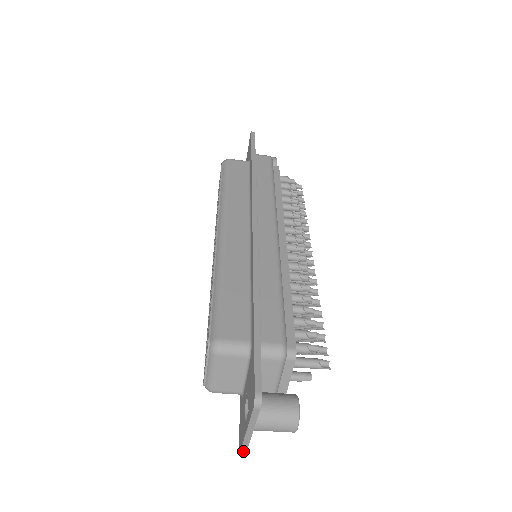
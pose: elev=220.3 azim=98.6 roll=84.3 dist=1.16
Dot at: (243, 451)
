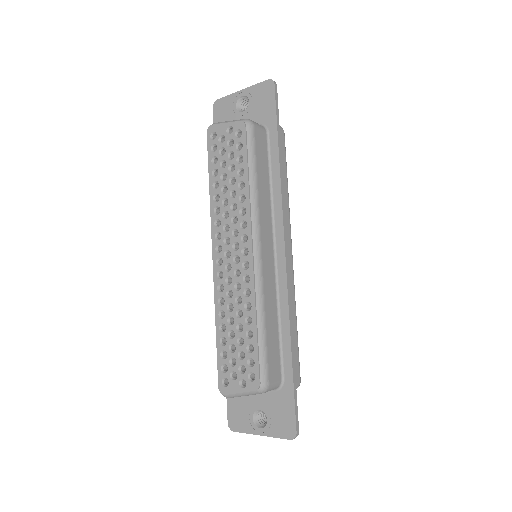
Dot at: (235, 431)
